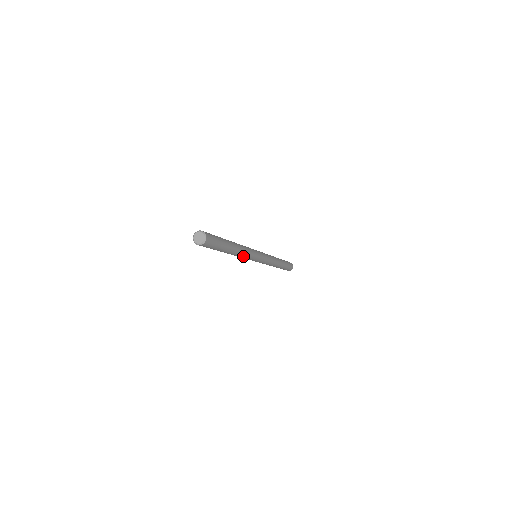
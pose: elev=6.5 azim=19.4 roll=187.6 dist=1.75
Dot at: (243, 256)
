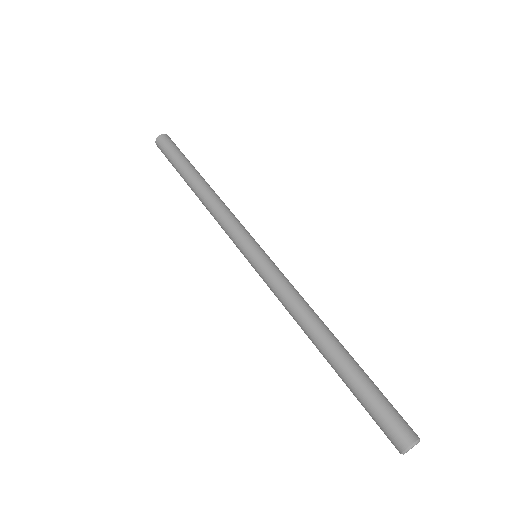
Dot at: occluded
